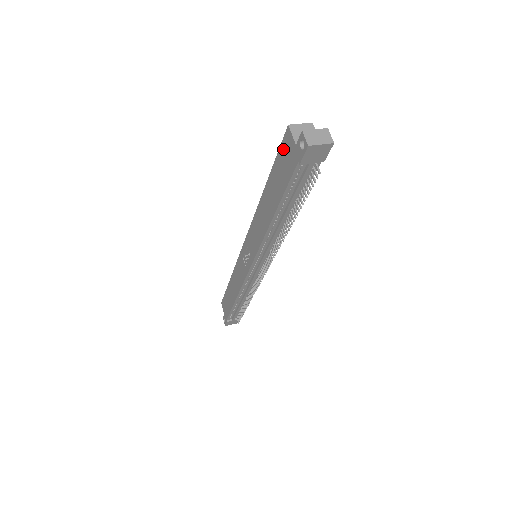
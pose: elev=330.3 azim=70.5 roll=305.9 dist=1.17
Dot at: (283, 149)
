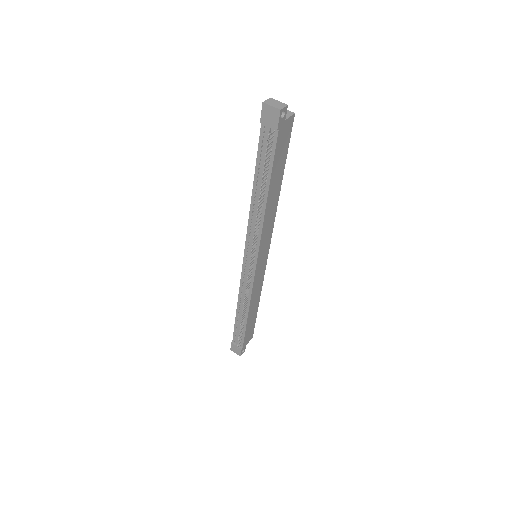
Dot at: occluded
